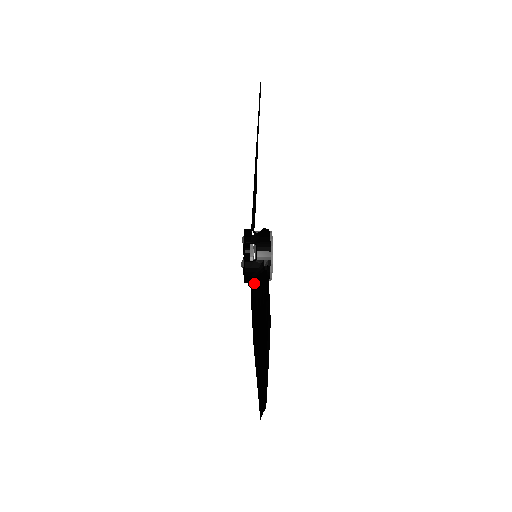
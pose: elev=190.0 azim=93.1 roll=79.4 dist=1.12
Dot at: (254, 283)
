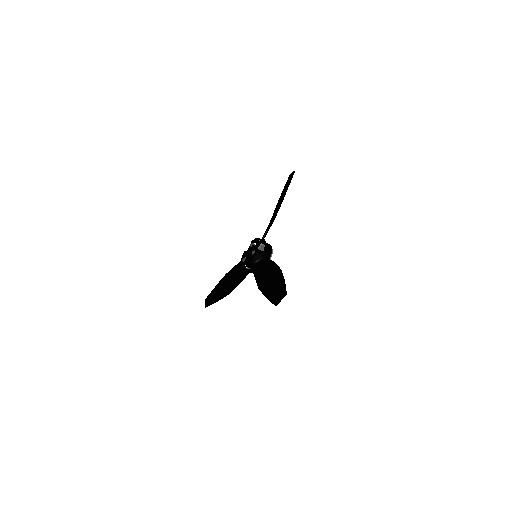
Dot at: (259, 263)
